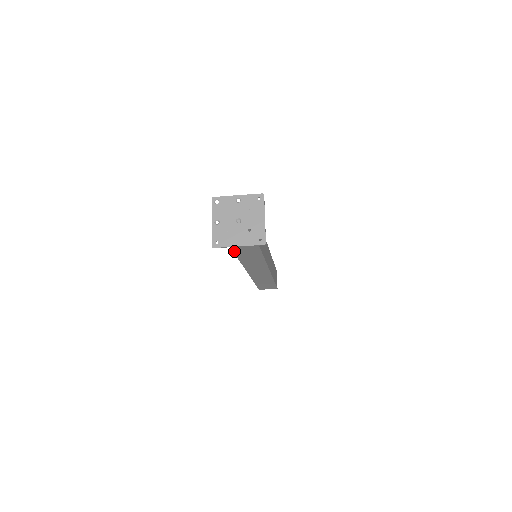
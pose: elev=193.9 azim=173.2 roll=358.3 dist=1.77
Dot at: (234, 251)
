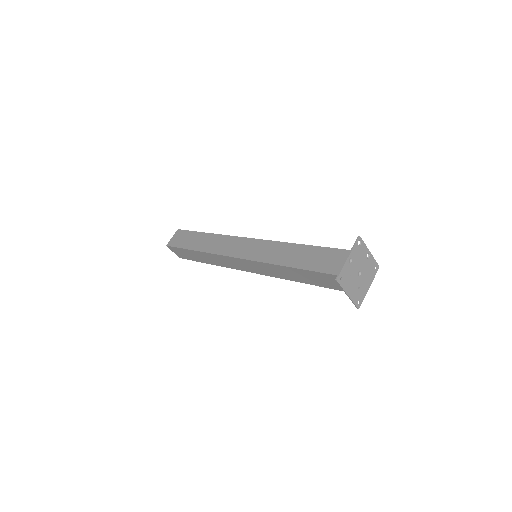
Dot at: (300, 269)
